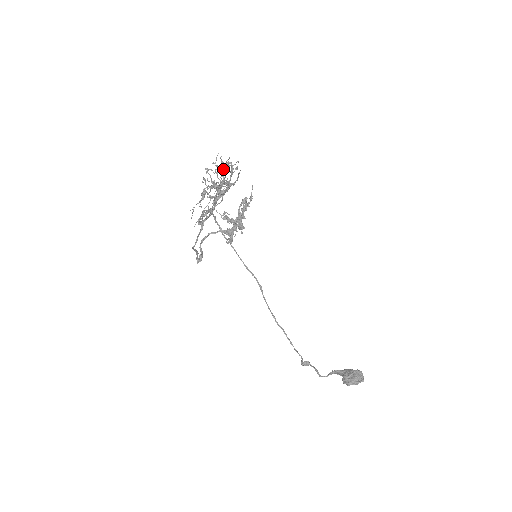
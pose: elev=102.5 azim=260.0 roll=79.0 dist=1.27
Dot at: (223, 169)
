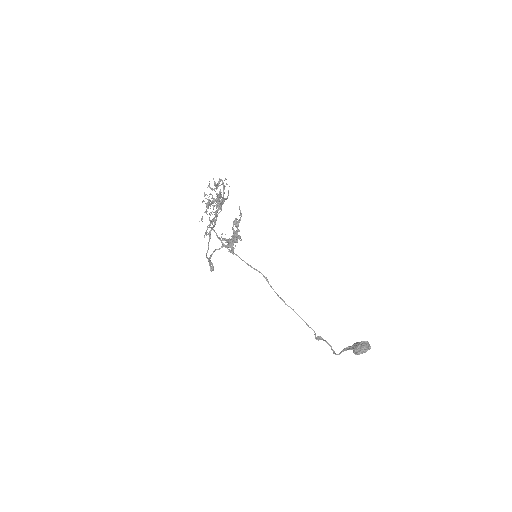
Dot at: occluded
